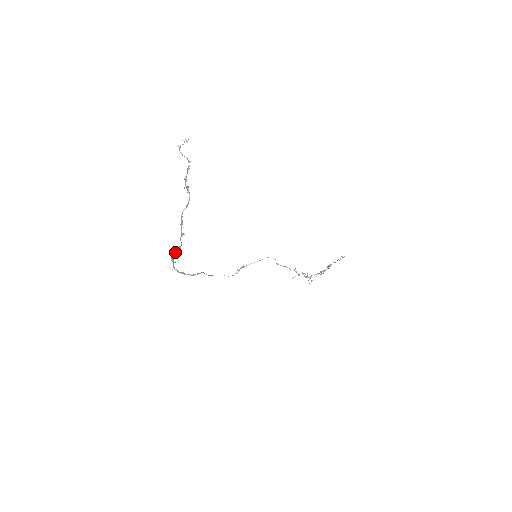
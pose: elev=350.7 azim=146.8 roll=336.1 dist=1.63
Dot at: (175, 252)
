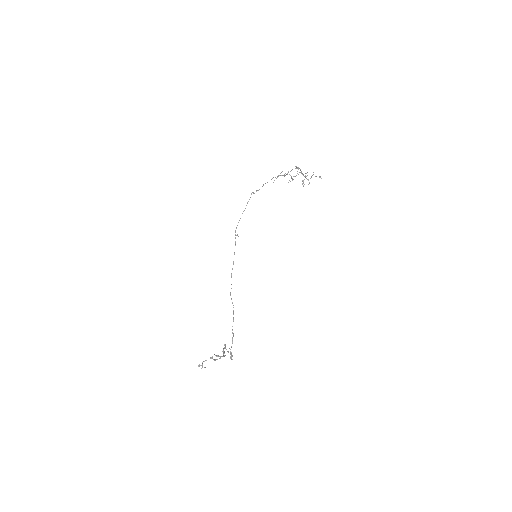
Dot at: (230, 357)
